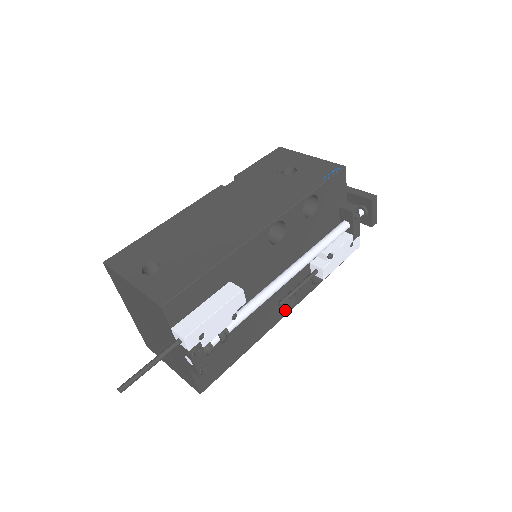
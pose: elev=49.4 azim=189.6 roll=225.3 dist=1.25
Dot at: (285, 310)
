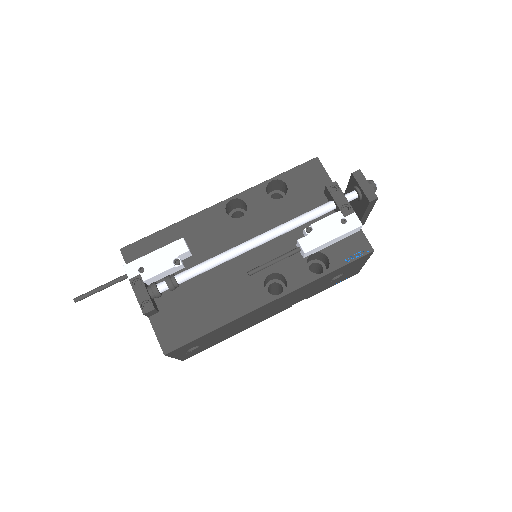
Dot at: (275, 295)
